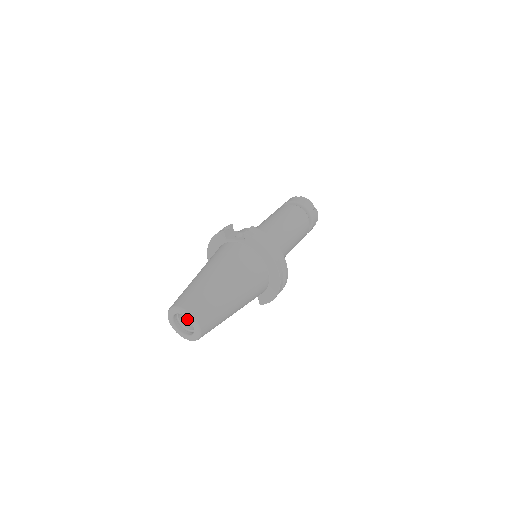
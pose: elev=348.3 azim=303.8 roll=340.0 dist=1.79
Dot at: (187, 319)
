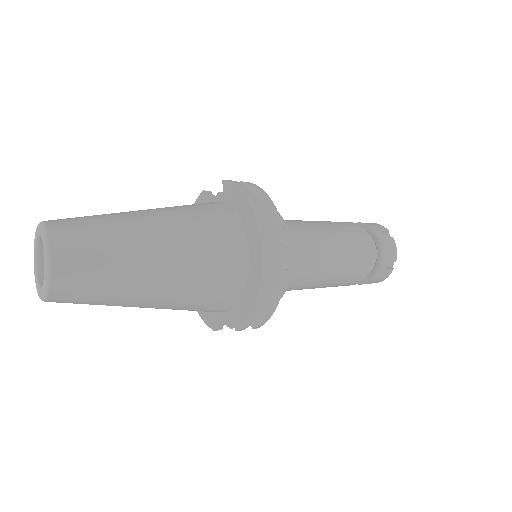
Dot at: occluded
